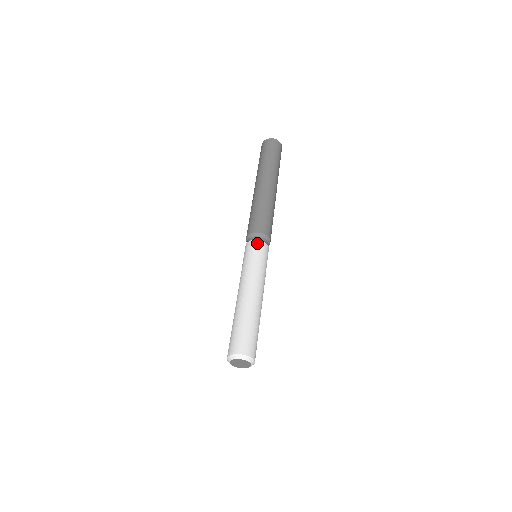
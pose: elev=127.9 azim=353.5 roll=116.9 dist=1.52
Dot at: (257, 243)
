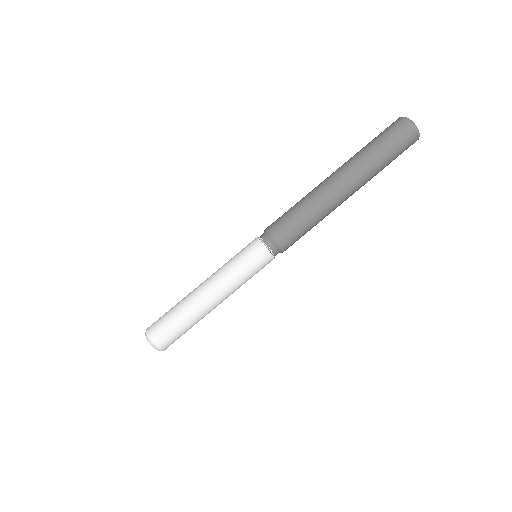
Dot at: (267, 257)
